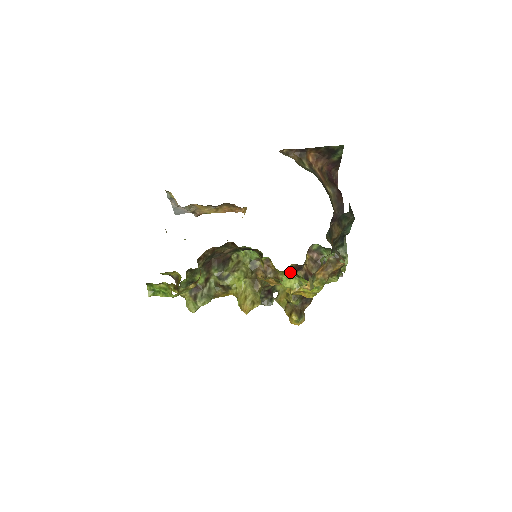
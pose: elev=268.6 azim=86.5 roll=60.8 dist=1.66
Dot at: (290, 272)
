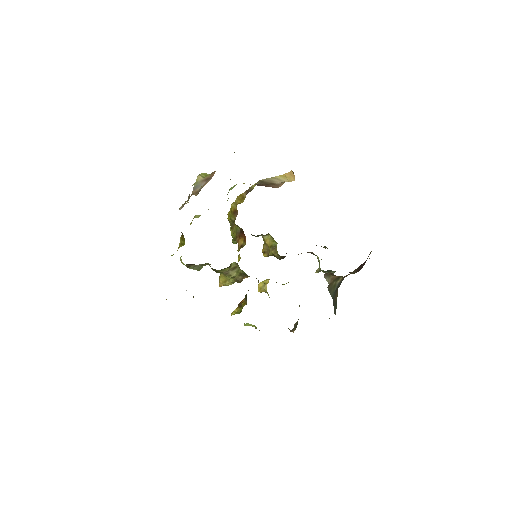
Dot at: occluded
